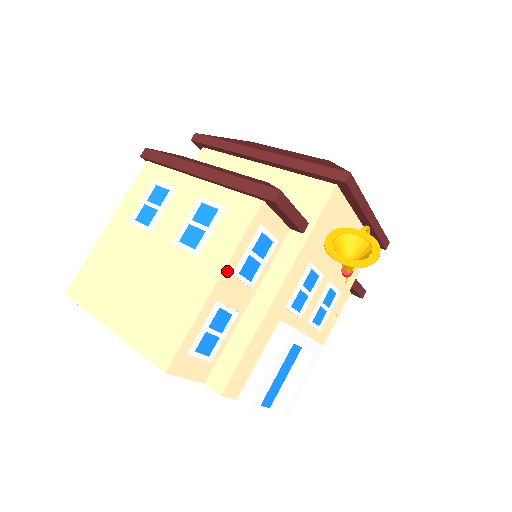
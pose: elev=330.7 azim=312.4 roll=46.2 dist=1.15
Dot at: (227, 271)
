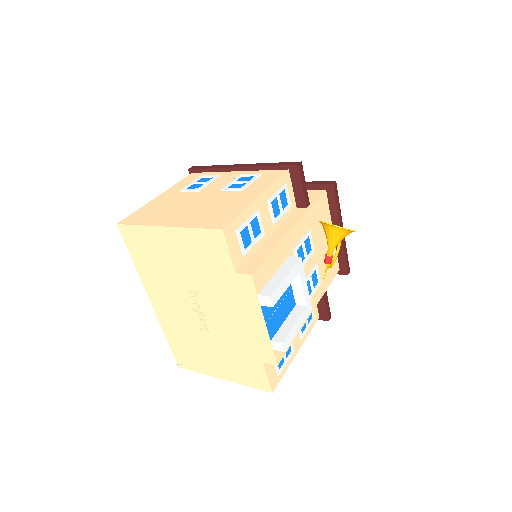
Dot at: (265, 194)
